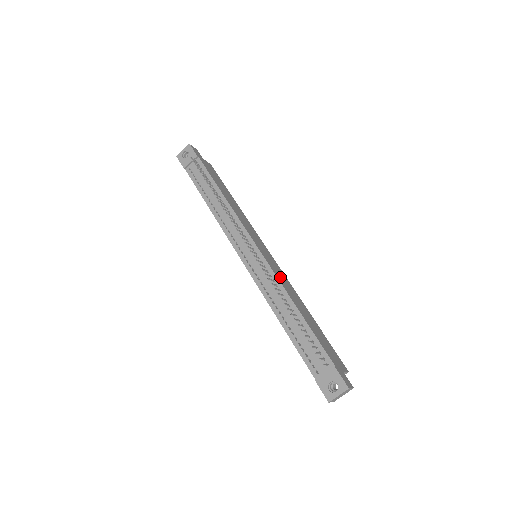
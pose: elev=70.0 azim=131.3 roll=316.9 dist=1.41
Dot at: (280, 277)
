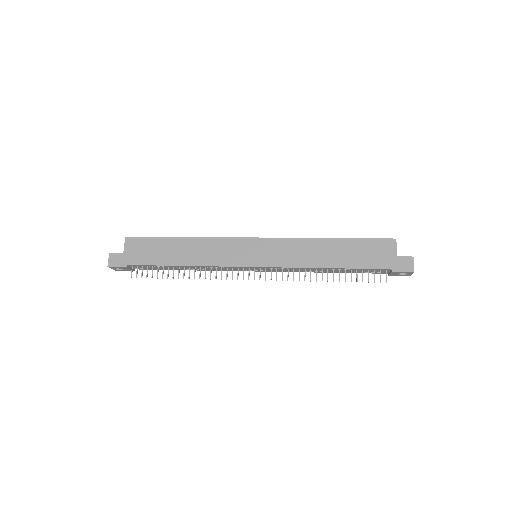
Dot at: (290, 258)
